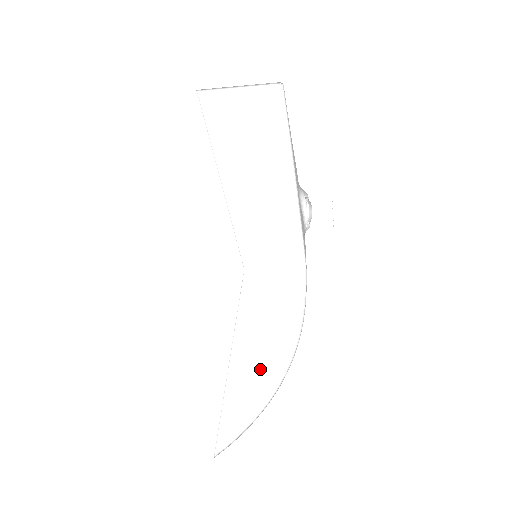
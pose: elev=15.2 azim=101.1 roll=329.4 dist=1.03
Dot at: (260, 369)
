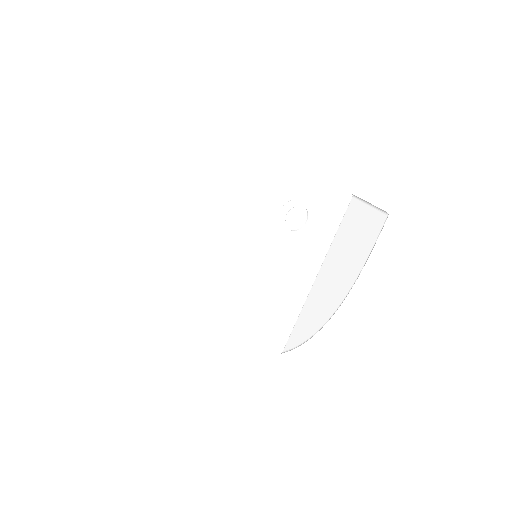
Dot at: (319, 307)
